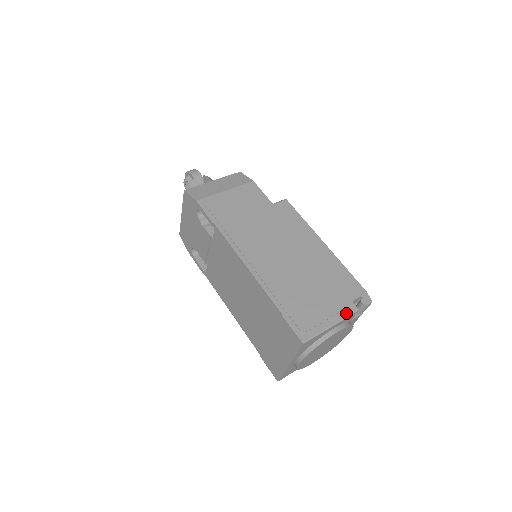
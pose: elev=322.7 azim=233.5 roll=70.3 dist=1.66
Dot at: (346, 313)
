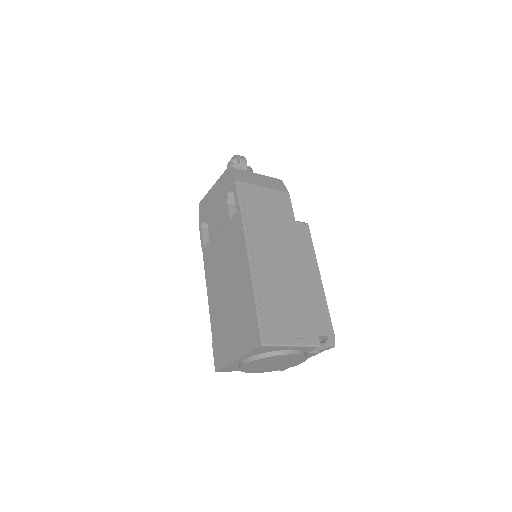
Dot at: (309, 342)
